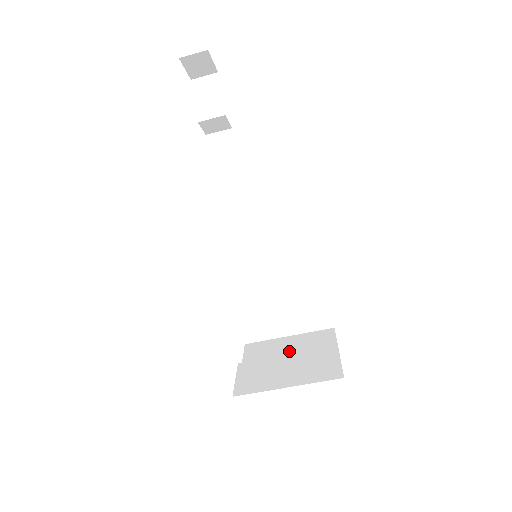
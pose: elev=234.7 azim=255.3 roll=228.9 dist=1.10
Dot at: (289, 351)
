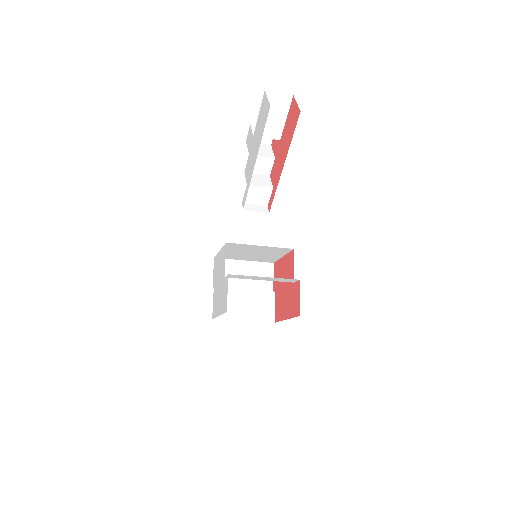
Dot at: occluded
